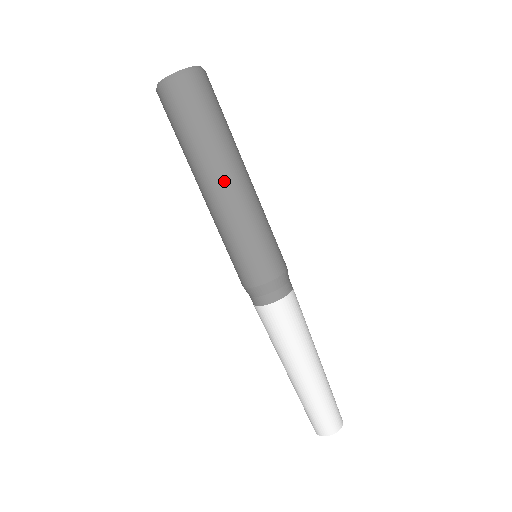
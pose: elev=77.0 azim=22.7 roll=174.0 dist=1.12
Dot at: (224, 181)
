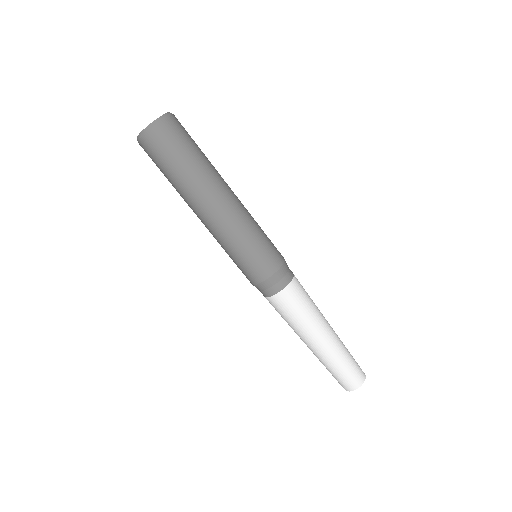
Dot at: (216, 200)
